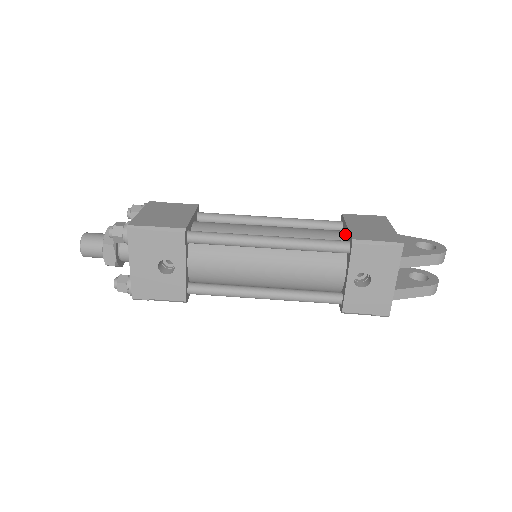
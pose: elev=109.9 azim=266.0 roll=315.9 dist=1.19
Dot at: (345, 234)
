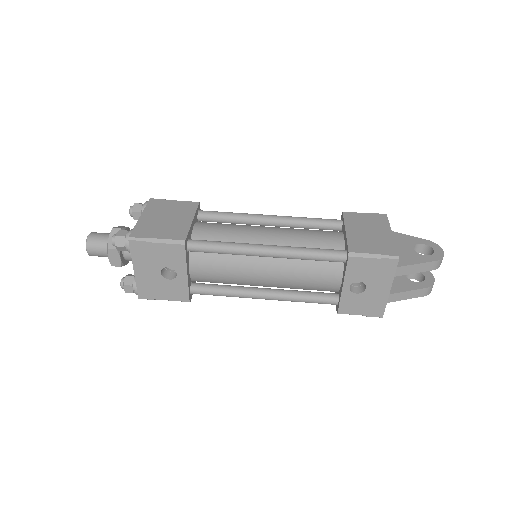
Dot at: (343, 239)
